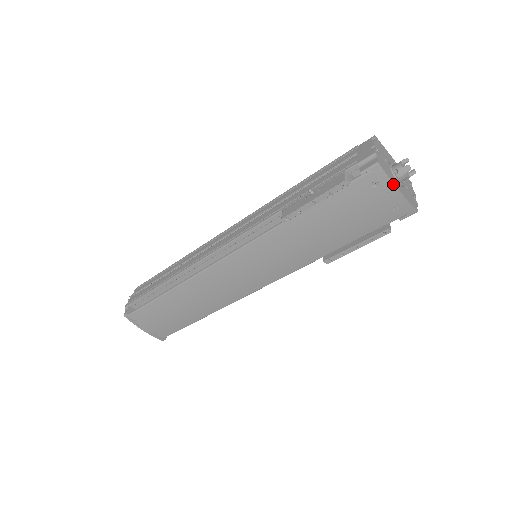
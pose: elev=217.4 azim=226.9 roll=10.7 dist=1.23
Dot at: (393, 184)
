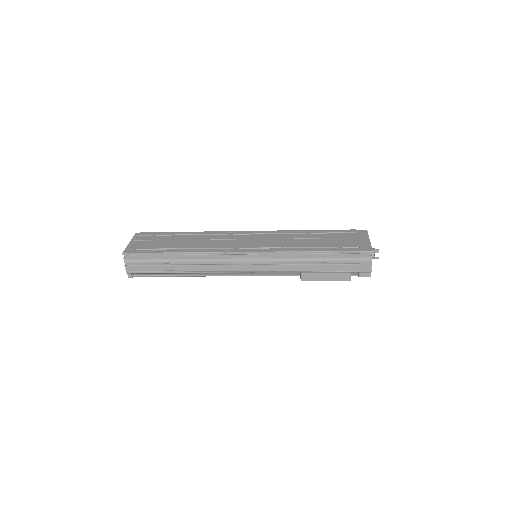
Dot at: occluded
